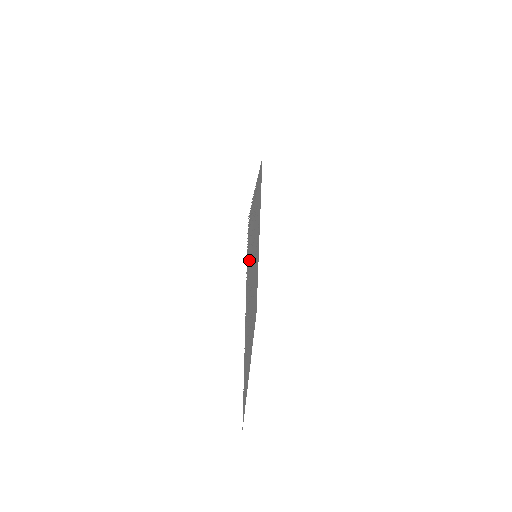
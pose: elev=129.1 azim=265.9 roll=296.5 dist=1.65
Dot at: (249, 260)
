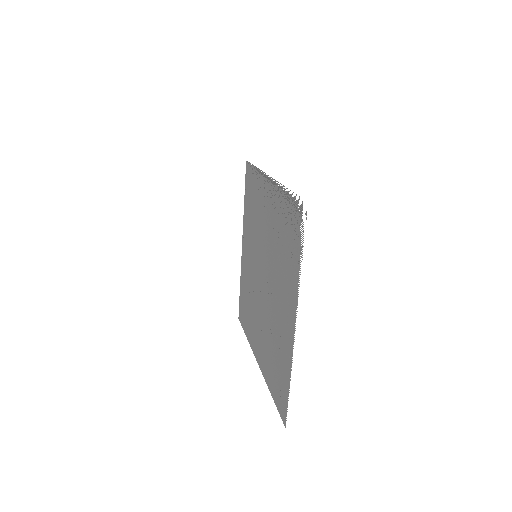
Dot at: (289, 251)
